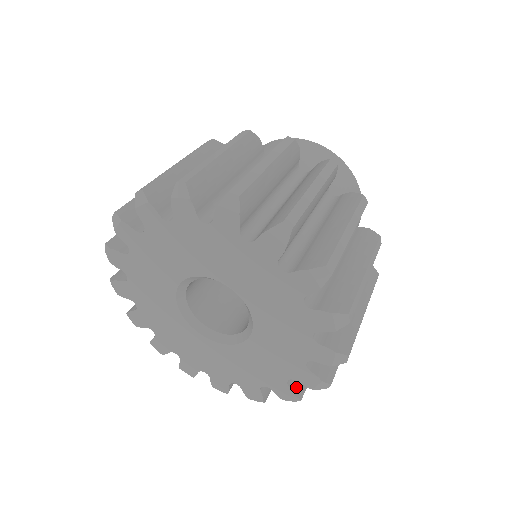
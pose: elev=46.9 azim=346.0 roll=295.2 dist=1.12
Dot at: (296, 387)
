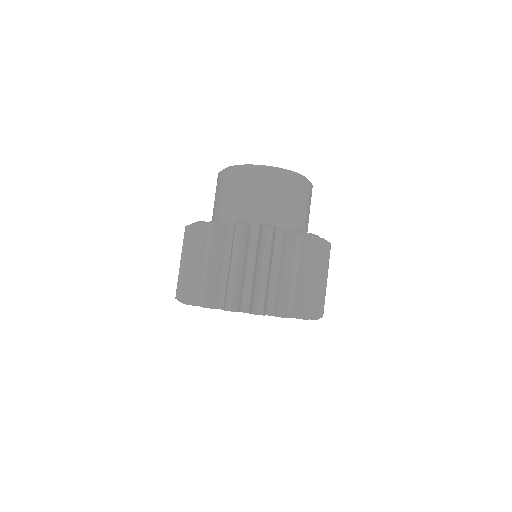
Dot at: occluded
